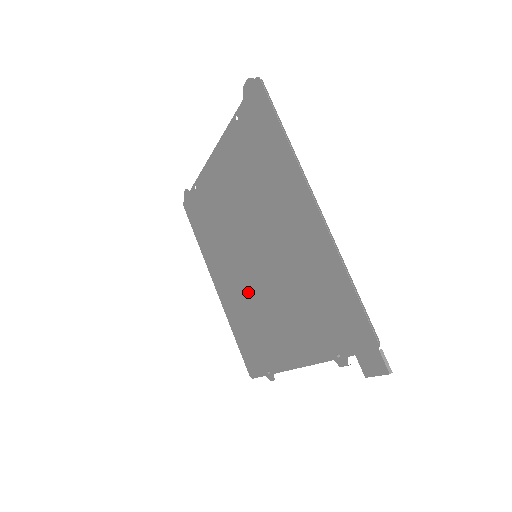
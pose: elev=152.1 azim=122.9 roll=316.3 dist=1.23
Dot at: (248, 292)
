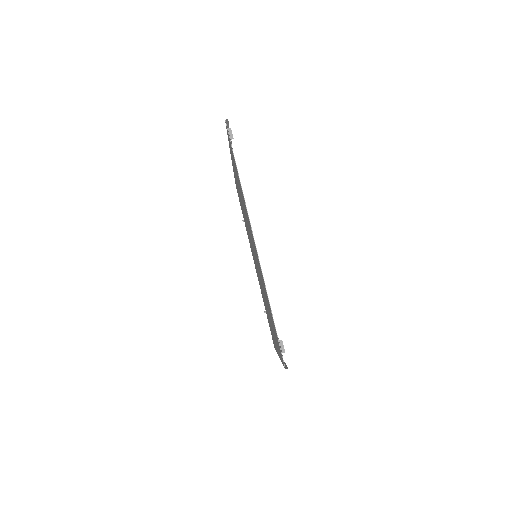
Dot at: occluded
